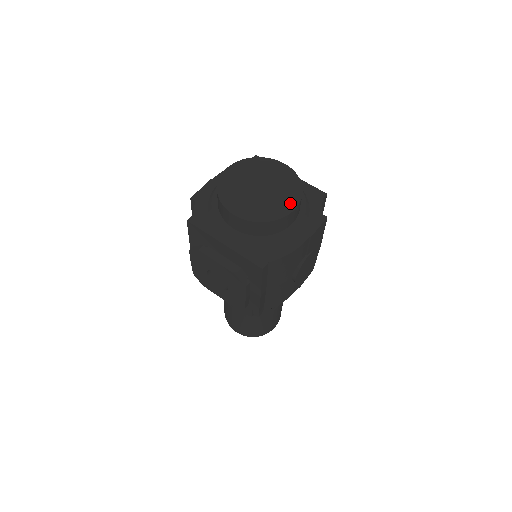
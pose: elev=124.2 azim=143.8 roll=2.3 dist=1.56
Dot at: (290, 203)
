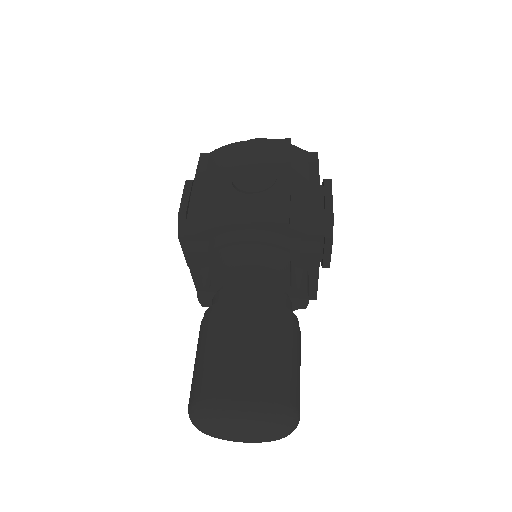
Dot at: occluded
